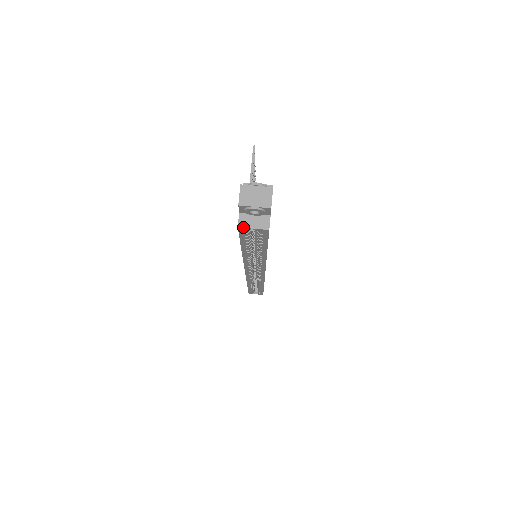
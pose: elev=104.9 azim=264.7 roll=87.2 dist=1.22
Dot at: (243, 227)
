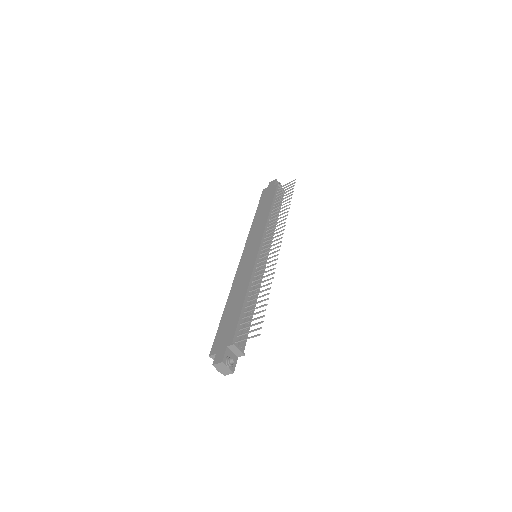
Dot at: occluded
